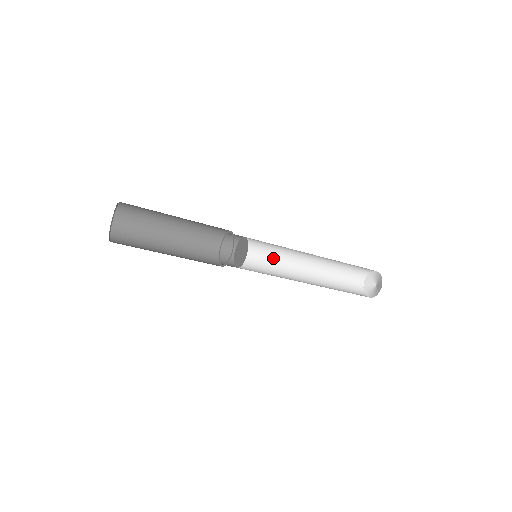
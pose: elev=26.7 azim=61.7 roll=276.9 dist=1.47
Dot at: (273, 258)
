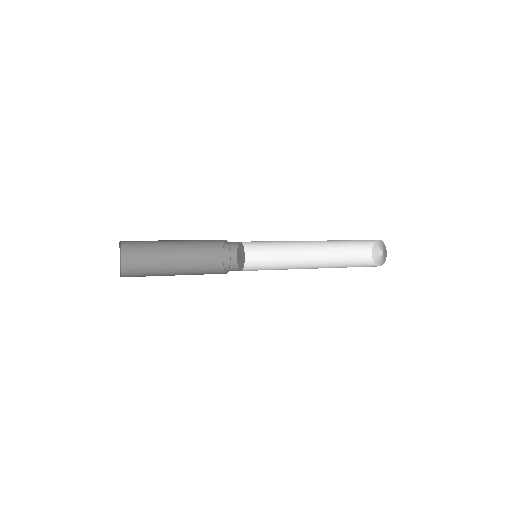
Dot at: (275, 259)
